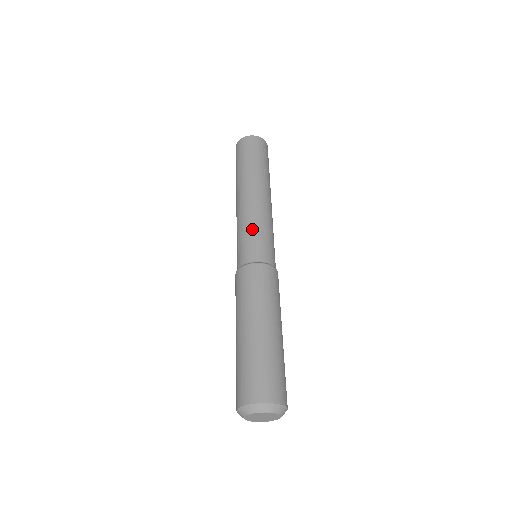
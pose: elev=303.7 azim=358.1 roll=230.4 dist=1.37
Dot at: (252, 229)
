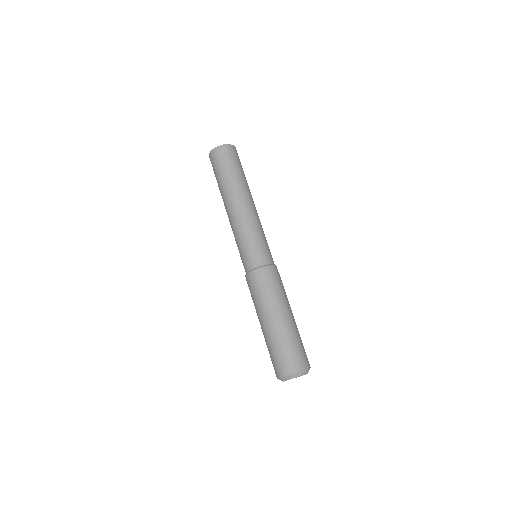
Dot at: (240, 242)
